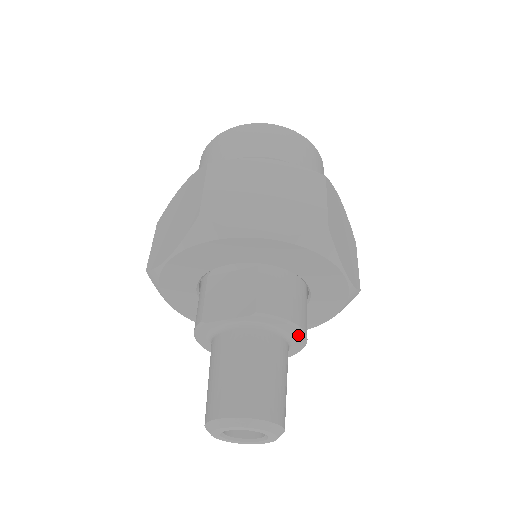
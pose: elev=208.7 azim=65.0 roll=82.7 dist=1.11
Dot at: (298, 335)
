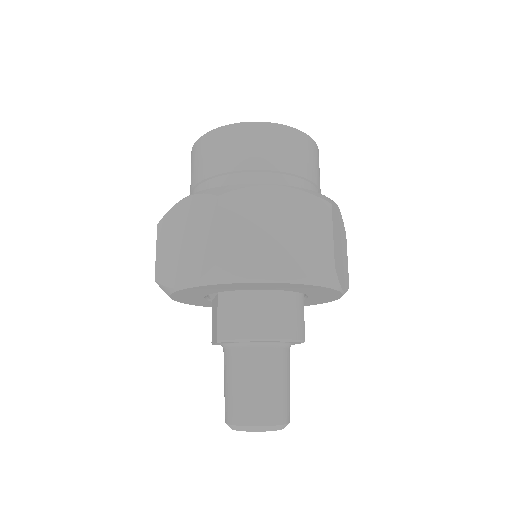
Dot at: (269, 341)
